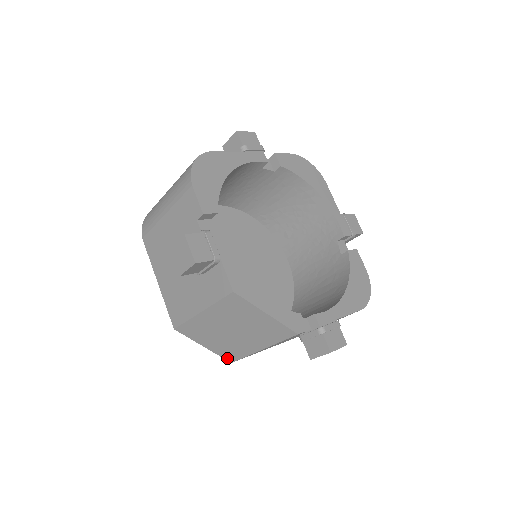
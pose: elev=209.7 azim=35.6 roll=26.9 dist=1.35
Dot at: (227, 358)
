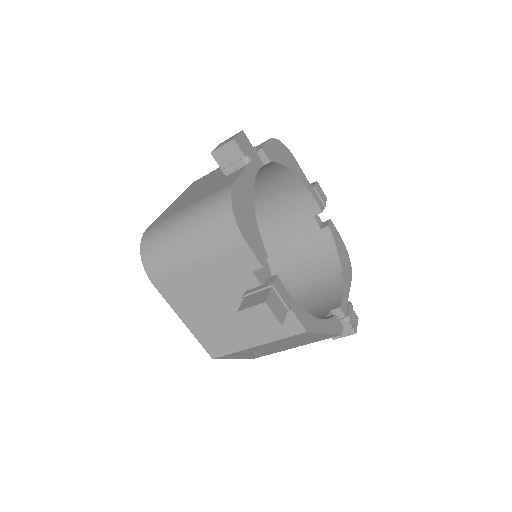
Dot at: (253, 358)
